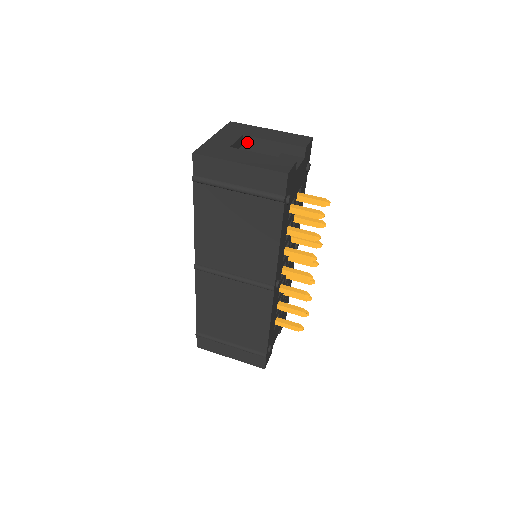
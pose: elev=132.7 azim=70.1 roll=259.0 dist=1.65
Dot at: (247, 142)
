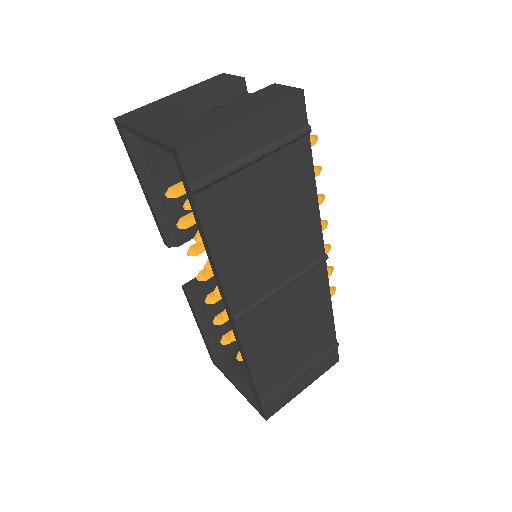
Dot at: occluded
